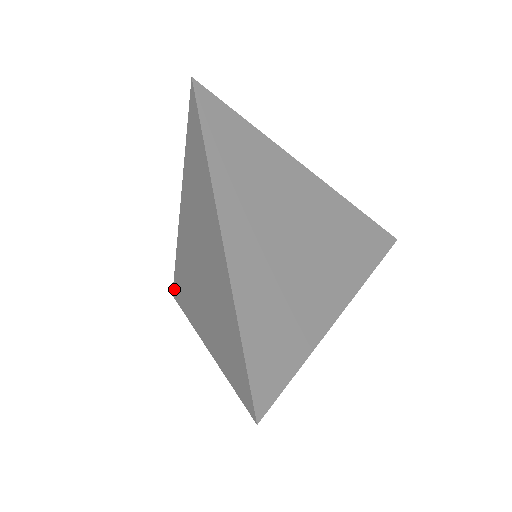
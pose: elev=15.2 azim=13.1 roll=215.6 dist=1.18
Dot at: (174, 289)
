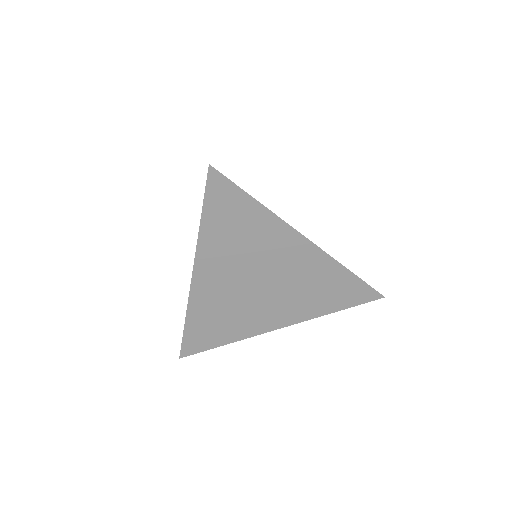
Dot at: occluded
